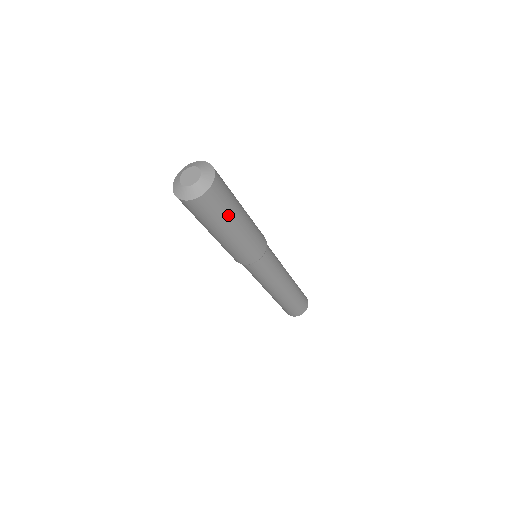
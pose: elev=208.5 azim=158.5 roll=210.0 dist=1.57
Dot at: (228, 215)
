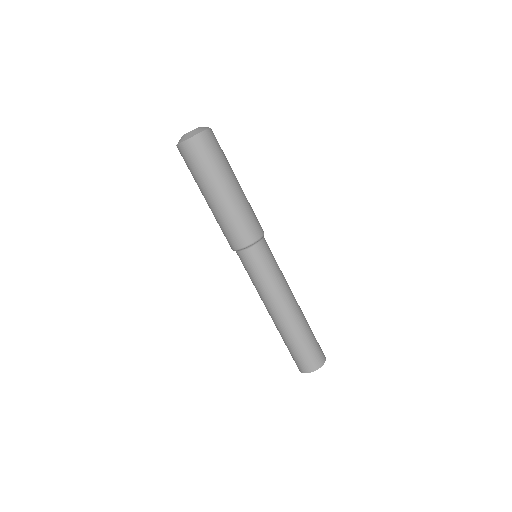
Dot at: (209, 174)
